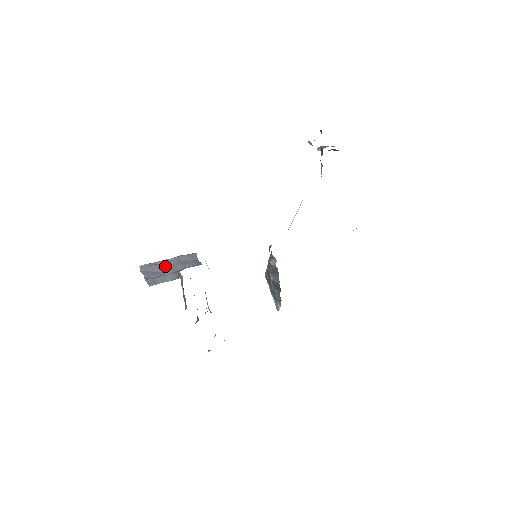
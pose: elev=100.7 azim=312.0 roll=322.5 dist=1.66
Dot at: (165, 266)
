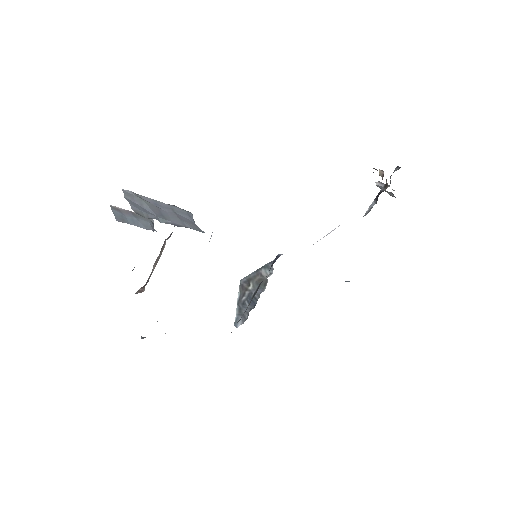
Dot at: (157, 208)
